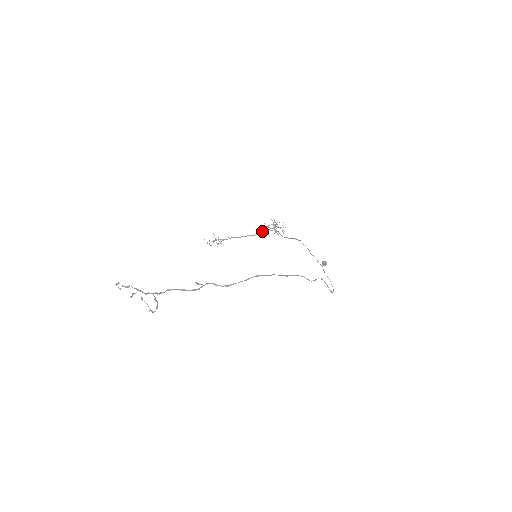
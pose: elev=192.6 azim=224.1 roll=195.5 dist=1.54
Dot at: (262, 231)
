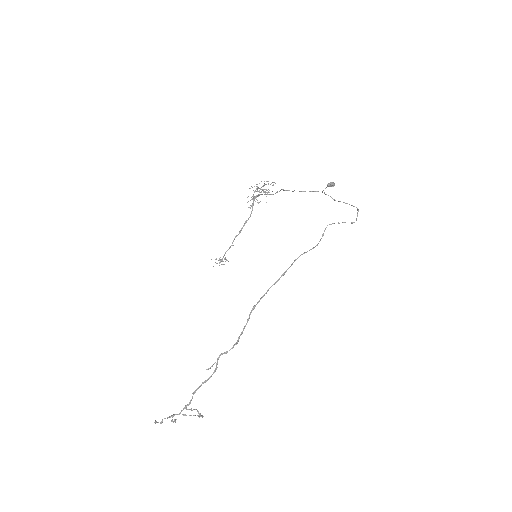
Dot at: occluded
